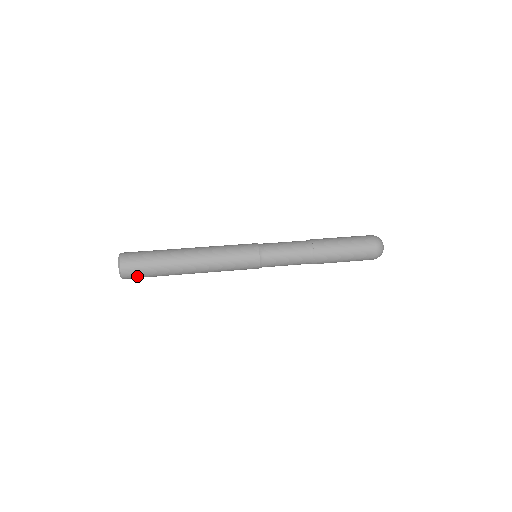
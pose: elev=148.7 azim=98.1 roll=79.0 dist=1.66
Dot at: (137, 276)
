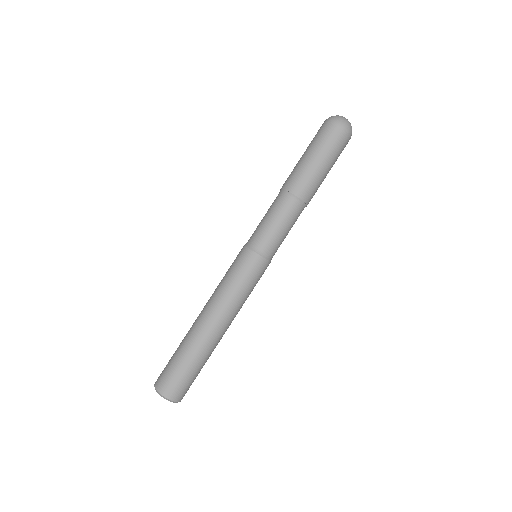
Dot at: occluded
